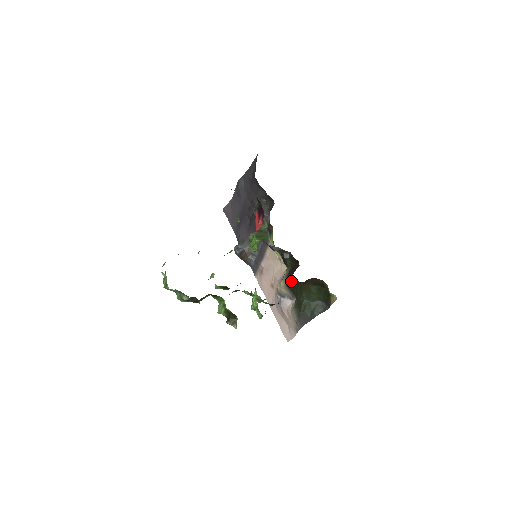
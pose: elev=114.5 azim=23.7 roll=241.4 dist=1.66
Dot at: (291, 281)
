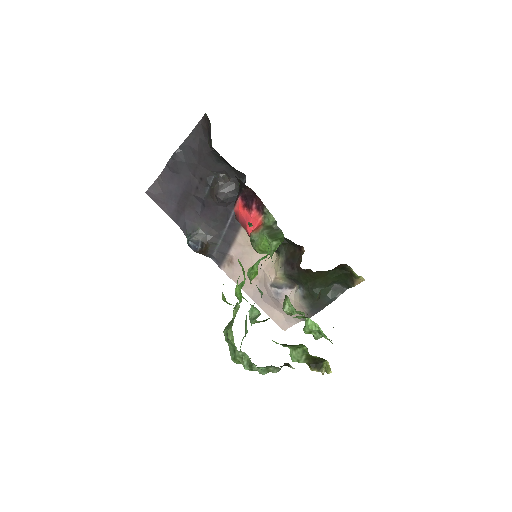
Dot at: (296, 271)
